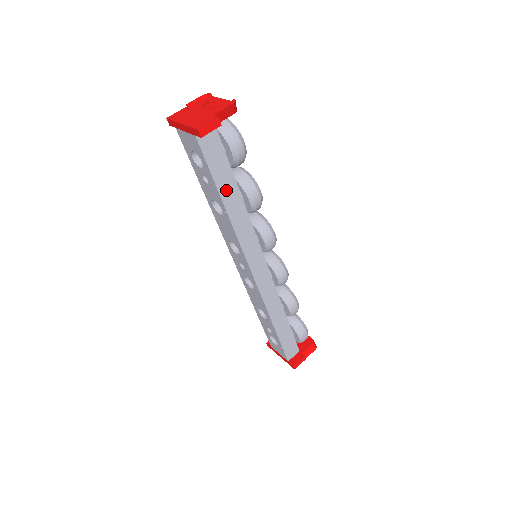
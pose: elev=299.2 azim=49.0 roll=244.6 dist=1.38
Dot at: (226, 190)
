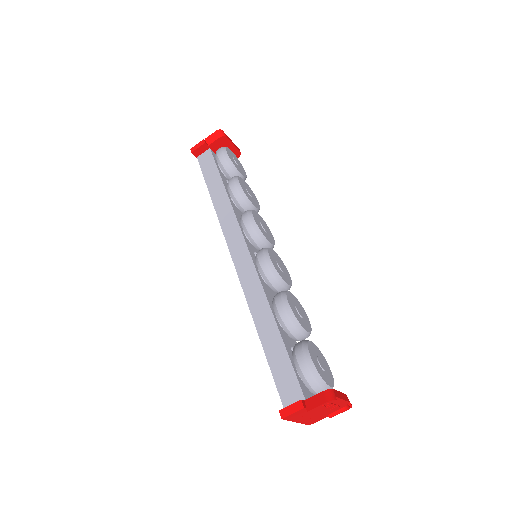
Dot at: occluded
